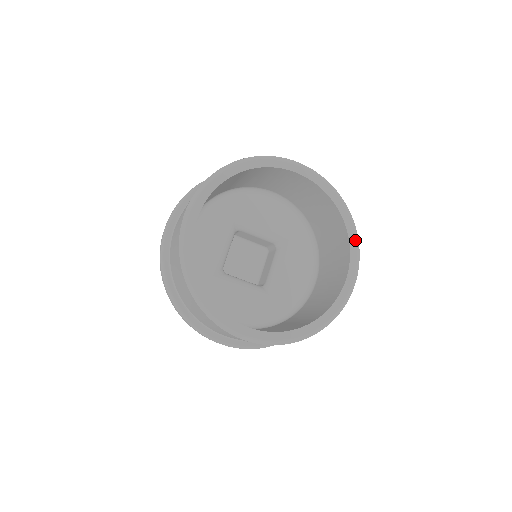
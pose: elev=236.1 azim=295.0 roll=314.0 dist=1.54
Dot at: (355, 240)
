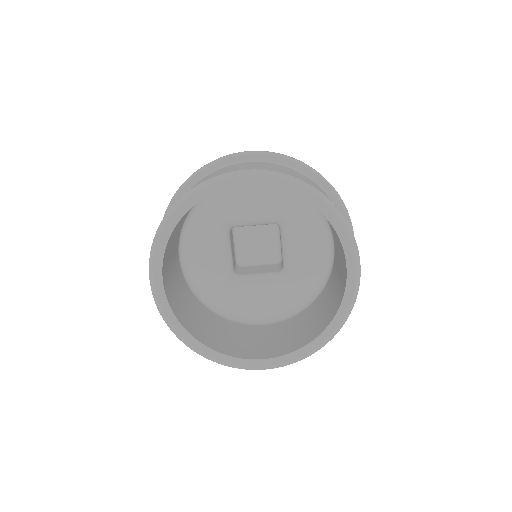
Dot at: (343, 227)
